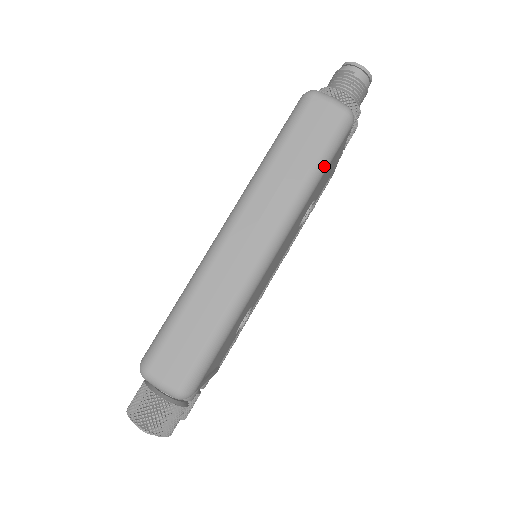
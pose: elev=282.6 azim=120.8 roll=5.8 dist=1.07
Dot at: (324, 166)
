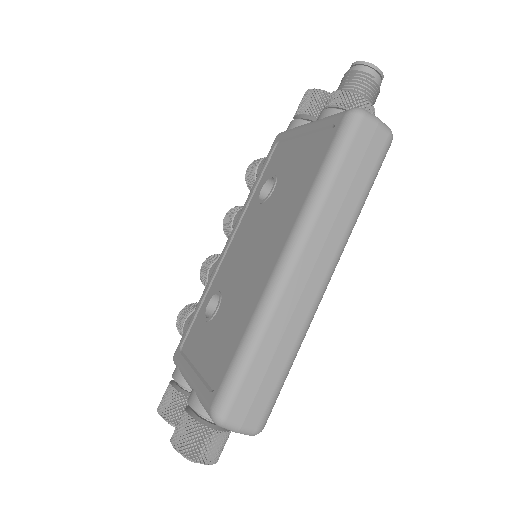
Dot at: occluded
